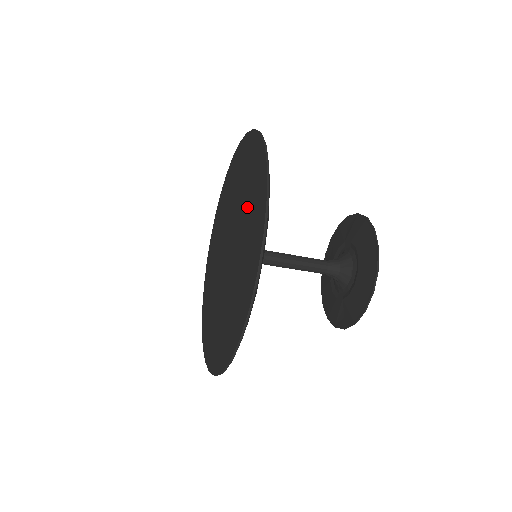
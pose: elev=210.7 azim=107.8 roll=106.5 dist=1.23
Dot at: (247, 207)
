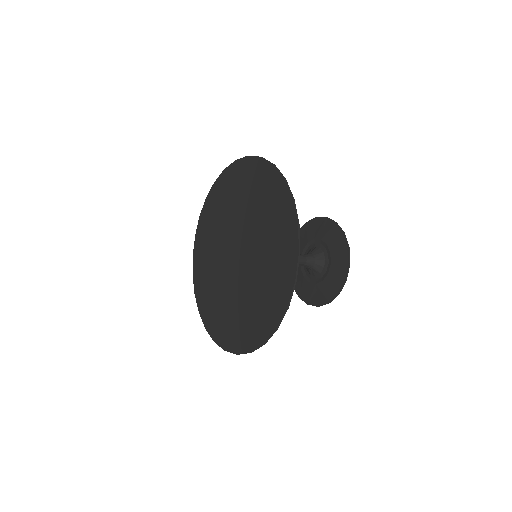
Dot at: (265, 224)
